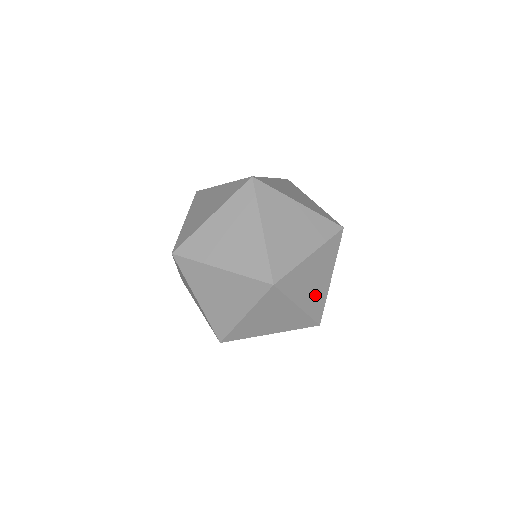
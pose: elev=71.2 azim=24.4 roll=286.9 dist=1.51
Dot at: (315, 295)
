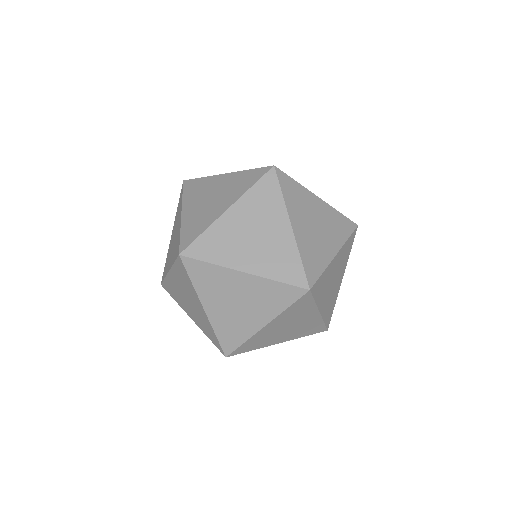
Dot at: occluded
